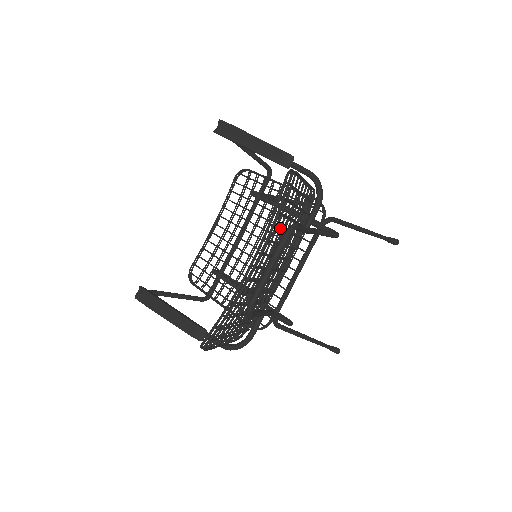
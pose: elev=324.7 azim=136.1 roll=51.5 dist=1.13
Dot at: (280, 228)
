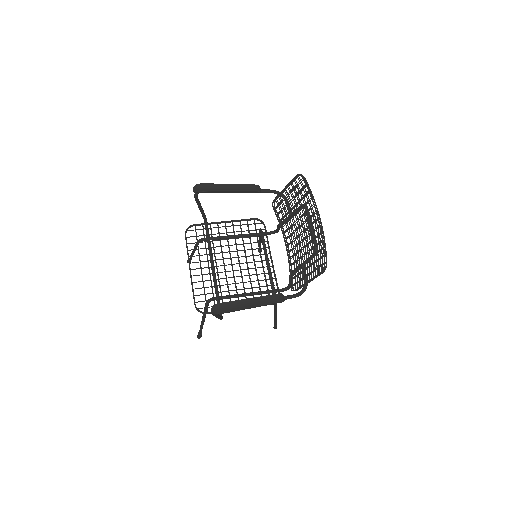
Dot at: (306, 203)
